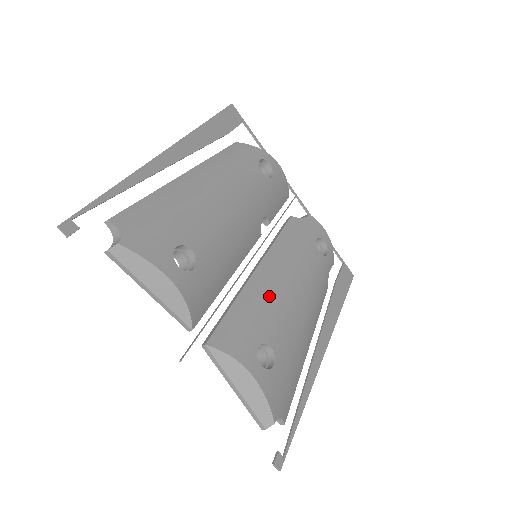
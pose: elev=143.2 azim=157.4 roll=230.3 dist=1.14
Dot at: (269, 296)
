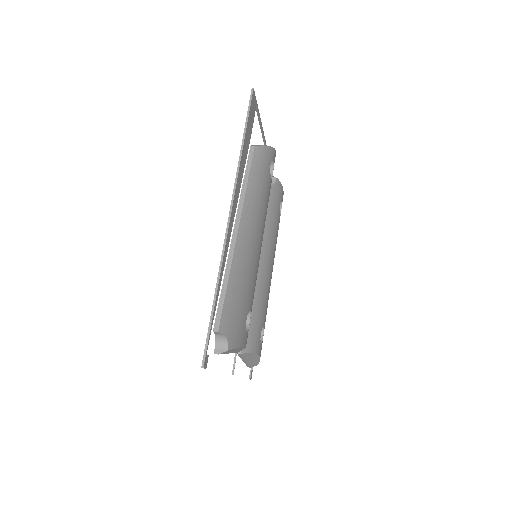
Dot at: (263, 289)
